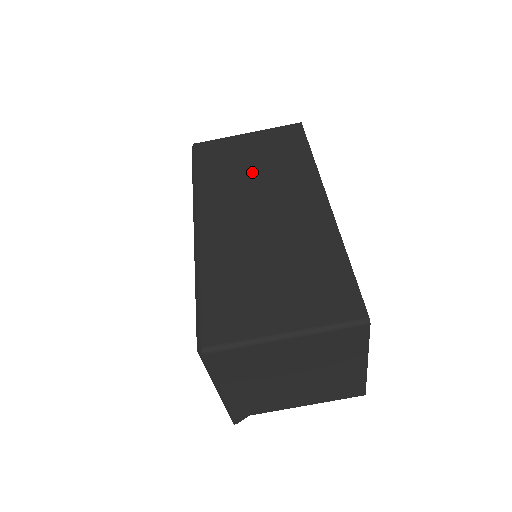
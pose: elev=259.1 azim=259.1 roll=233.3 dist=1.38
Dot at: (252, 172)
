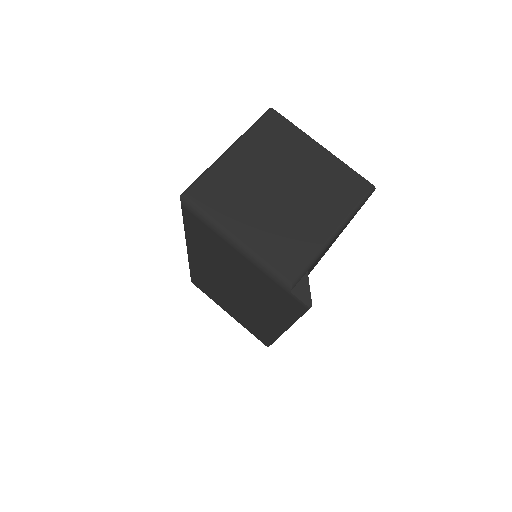
Dot at: occluded
